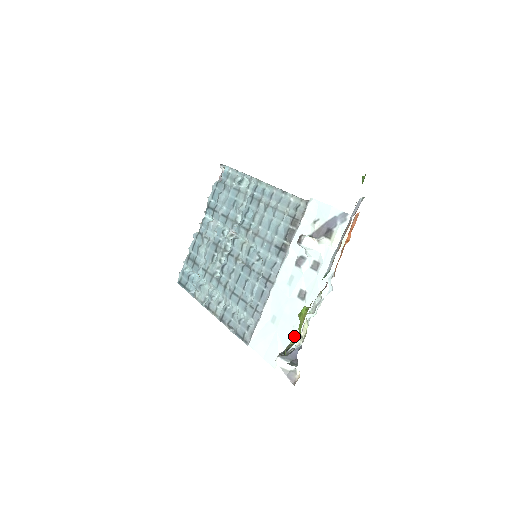
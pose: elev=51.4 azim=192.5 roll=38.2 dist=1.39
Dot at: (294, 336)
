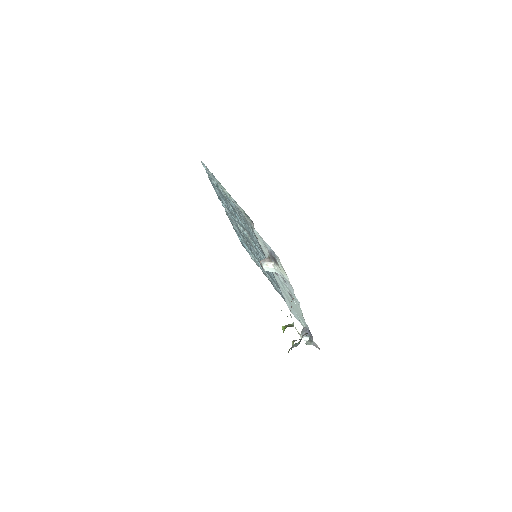
Dot at: (303, 321)
